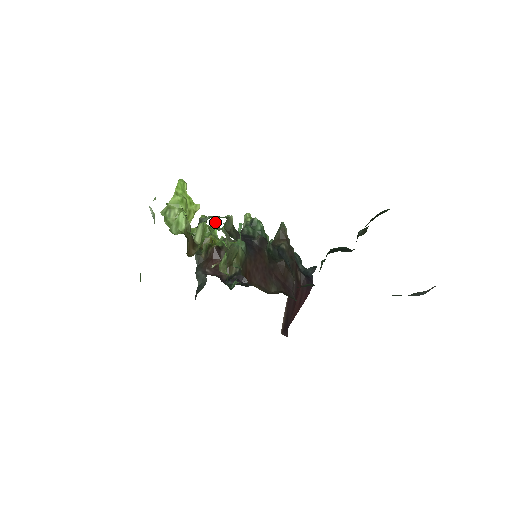
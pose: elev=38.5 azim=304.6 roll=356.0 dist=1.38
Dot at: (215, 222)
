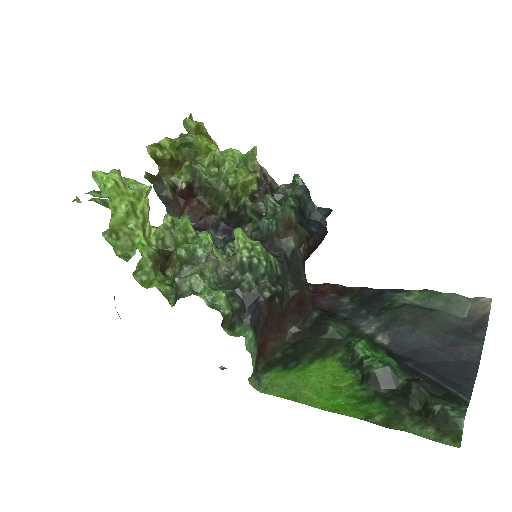
Dot at: (186, 217)
